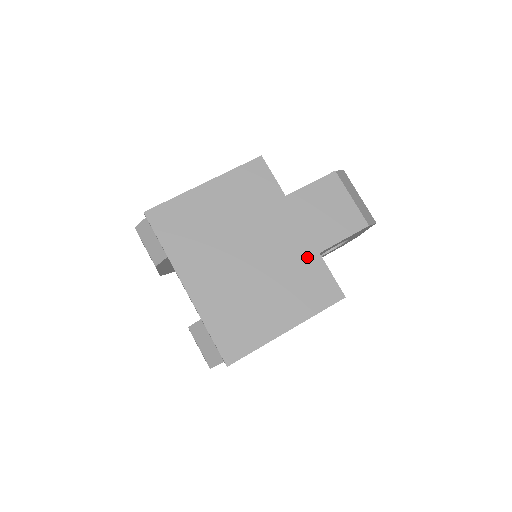
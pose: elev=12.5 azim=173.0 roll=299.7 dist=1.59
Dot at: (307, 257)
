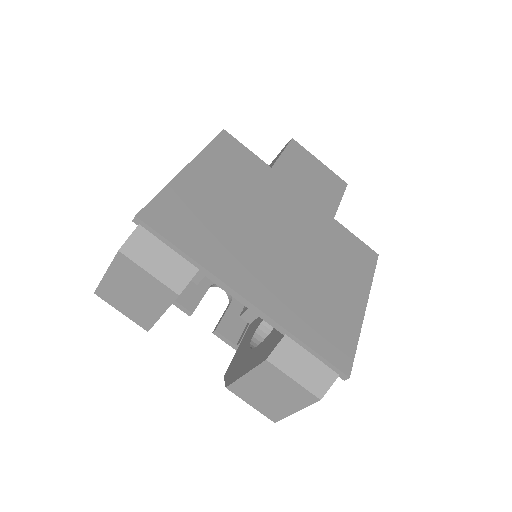
Dot at: (328, 225)
